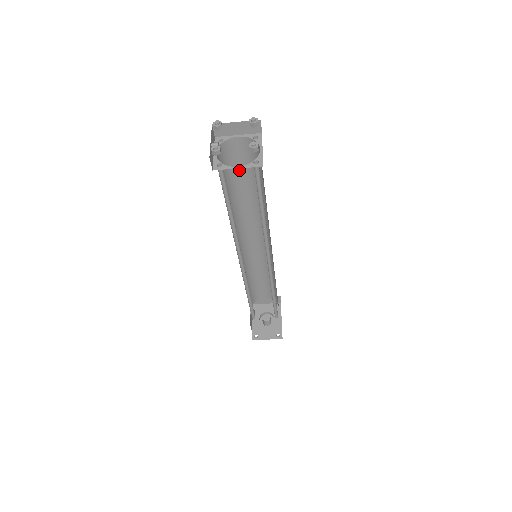
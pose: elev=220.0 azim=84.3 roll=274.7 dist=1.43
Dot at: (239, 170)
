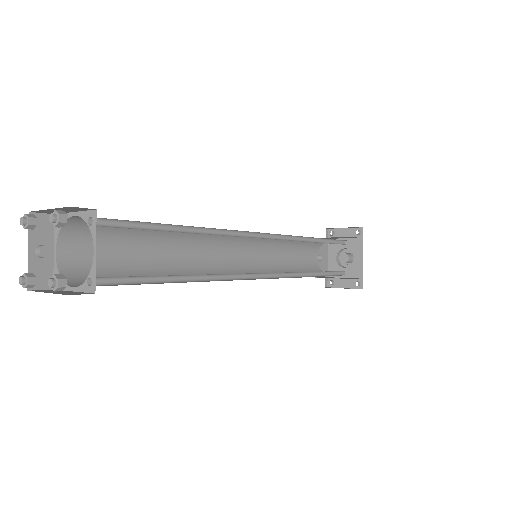
Dot at: occluded
